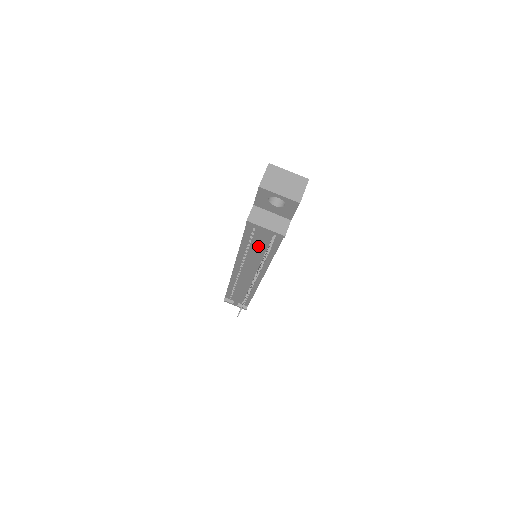
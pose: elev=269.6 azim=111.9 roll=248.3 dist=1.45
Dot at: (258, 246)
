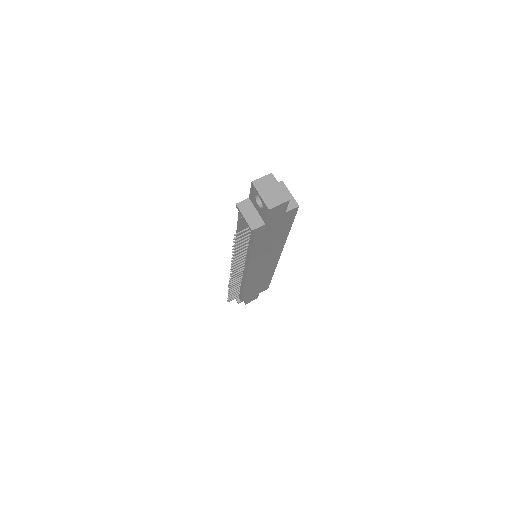
Dot at: (241, 233)
